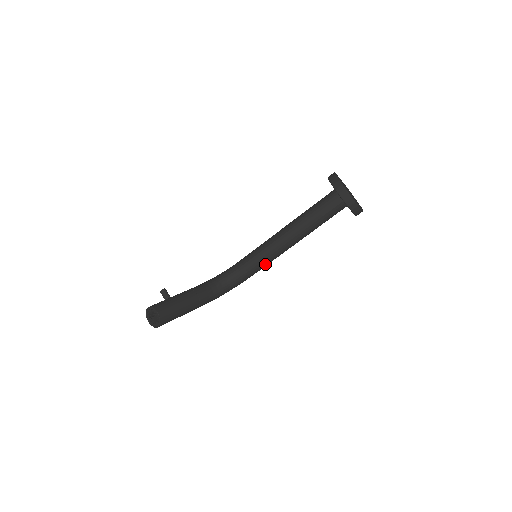
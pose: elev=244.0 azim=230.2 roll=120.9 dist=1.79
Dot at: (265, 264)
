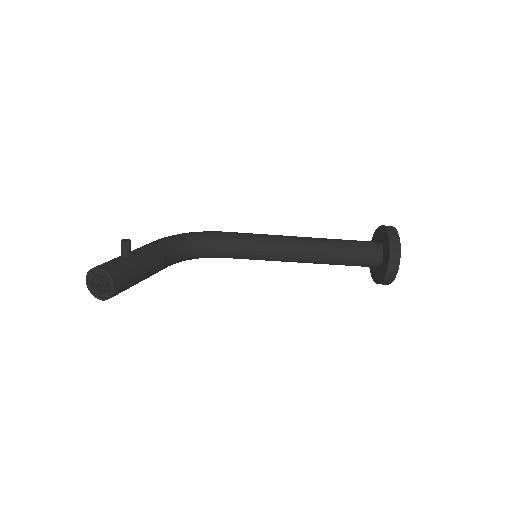
Dot at: (251, 259)
